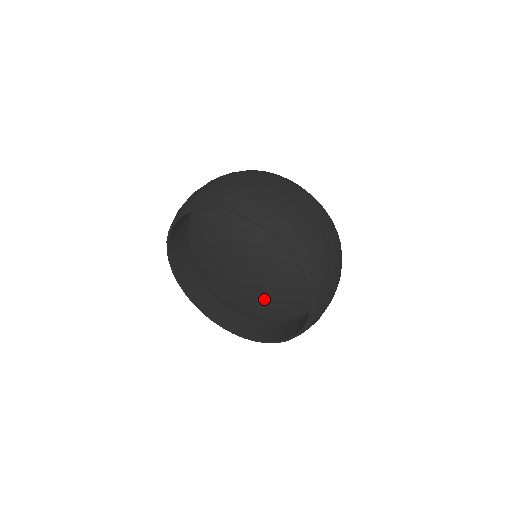
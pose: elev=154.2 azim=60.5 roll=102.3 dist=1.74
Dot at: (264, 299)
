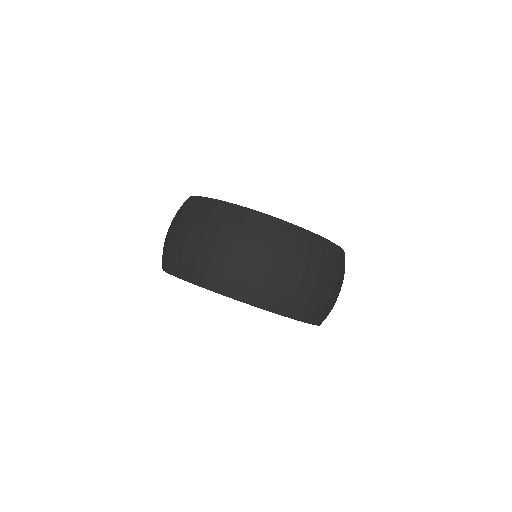
Dot at: occluded
